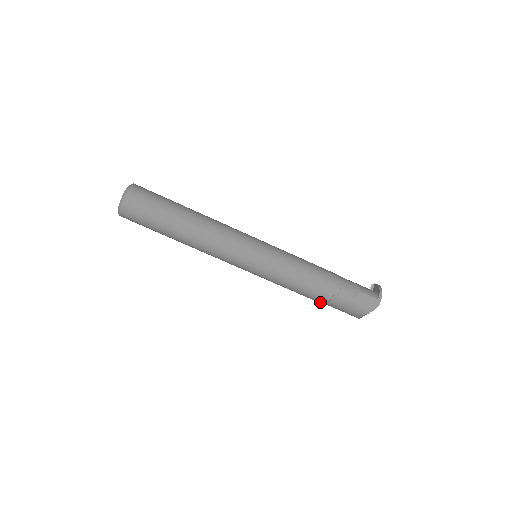
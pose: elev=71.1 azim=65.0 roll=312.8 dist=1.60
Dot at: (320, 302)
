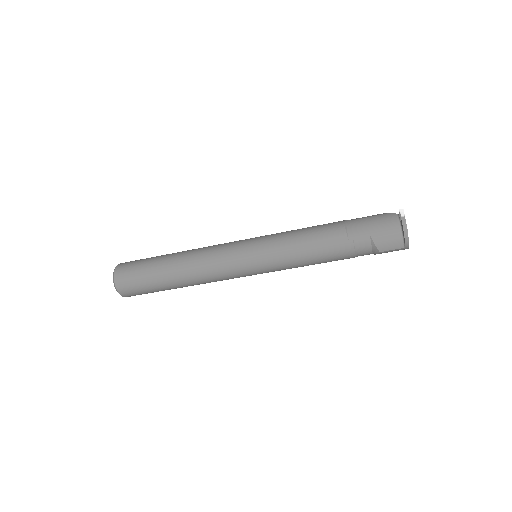
Dot at: occluded
